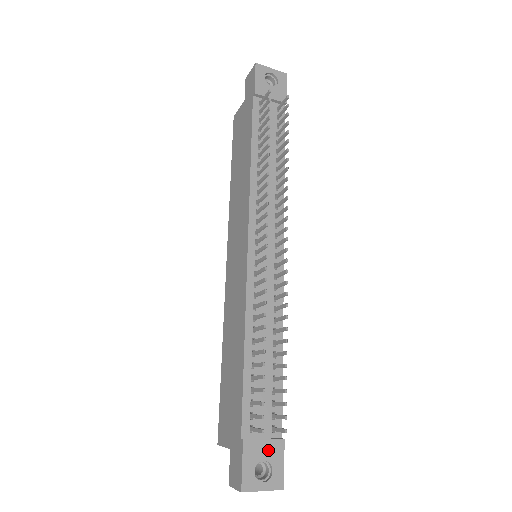
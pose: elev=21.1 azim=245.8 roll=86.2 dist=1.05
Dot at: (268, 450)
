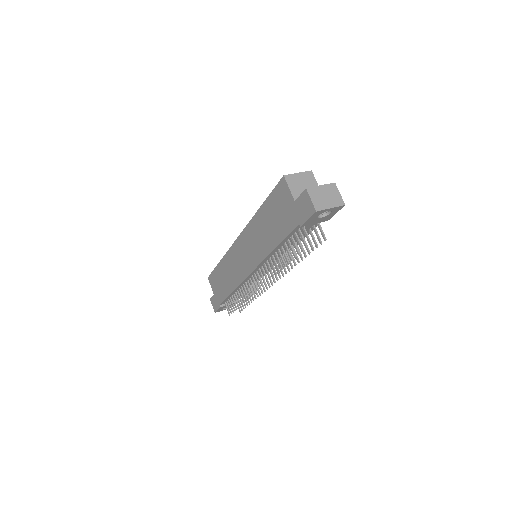
Dot at: occluded
